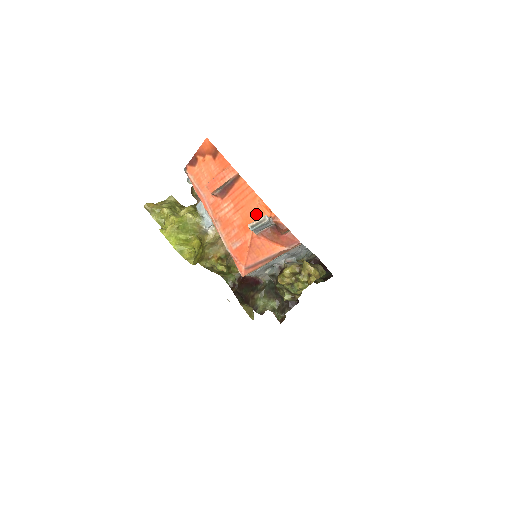
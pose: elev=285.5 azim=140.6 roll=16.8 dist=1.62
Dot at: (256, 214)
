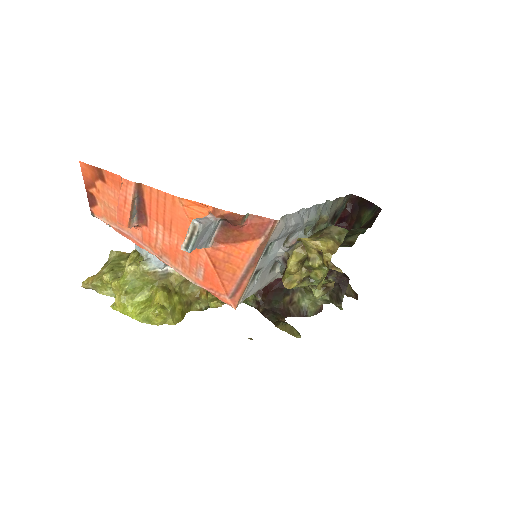
Dot at: (190, 221)
